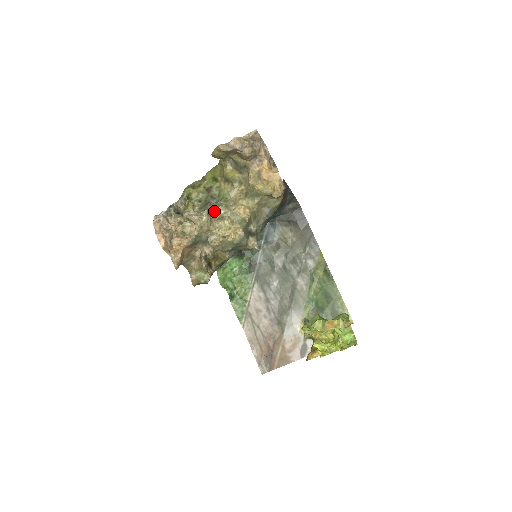
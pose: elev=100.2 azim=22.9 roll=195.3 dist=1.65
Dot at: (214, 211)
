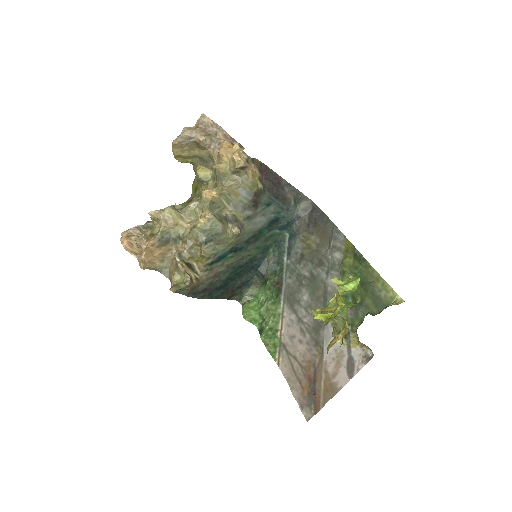
Dot at: (184, 208)
